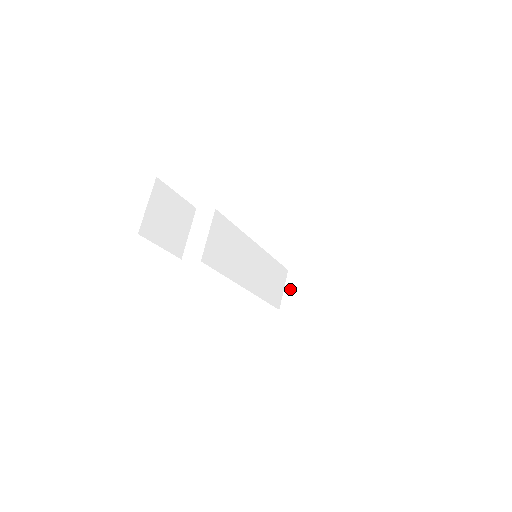
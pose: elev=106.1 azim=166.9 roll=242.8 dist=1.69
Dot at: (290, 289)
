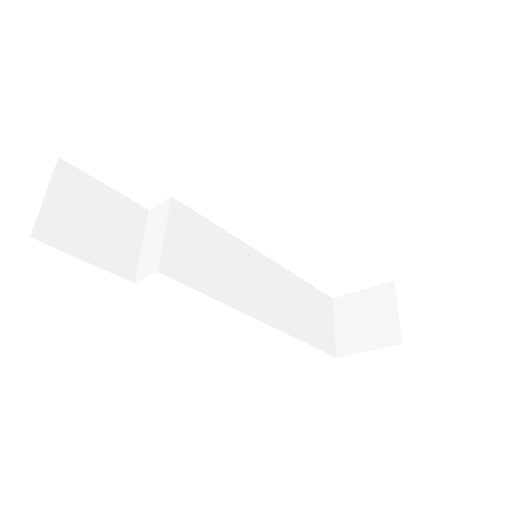
Dot at: (343, 323)
